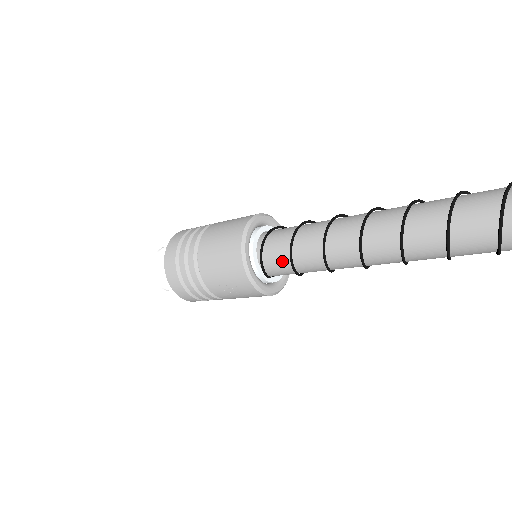
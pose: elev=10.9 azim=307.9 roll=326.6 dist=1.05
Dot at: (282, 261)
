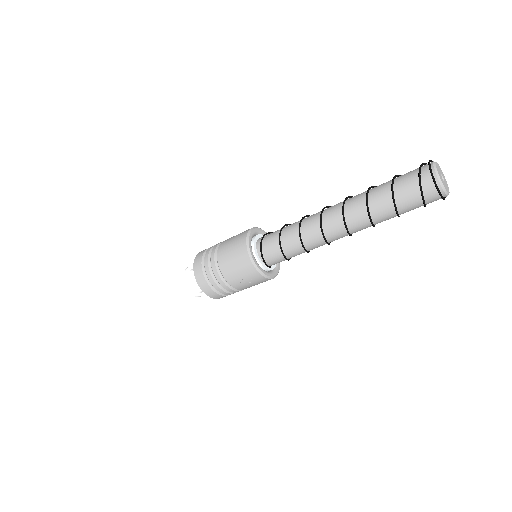
Dot at: (277, 256)
